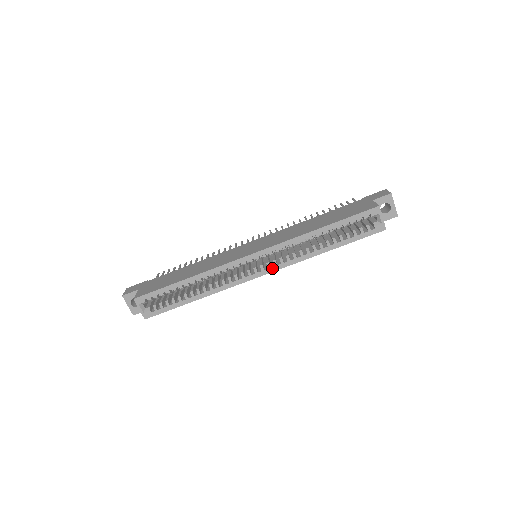
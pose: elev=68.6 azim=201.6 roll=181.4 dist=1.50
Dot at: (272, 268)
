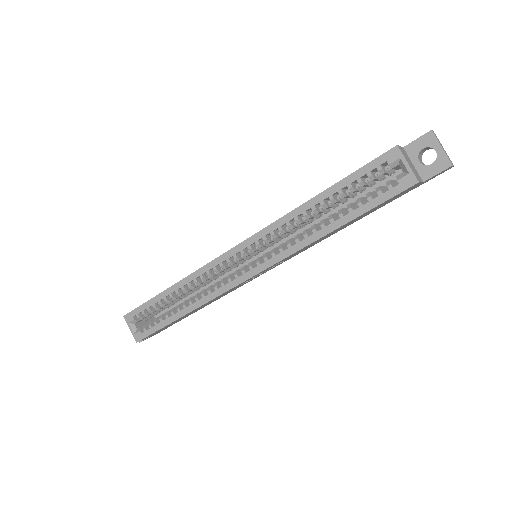
Dot at: (262, 265)
